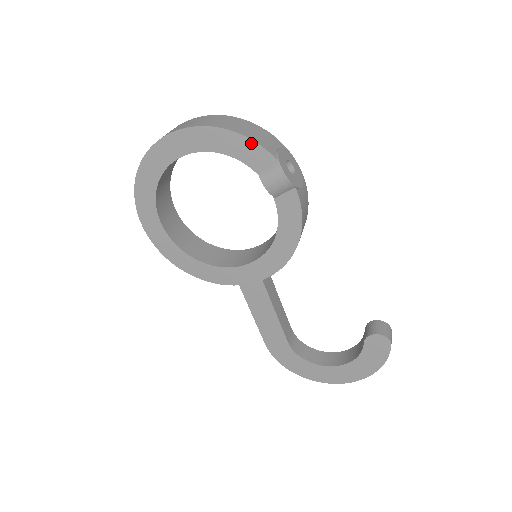
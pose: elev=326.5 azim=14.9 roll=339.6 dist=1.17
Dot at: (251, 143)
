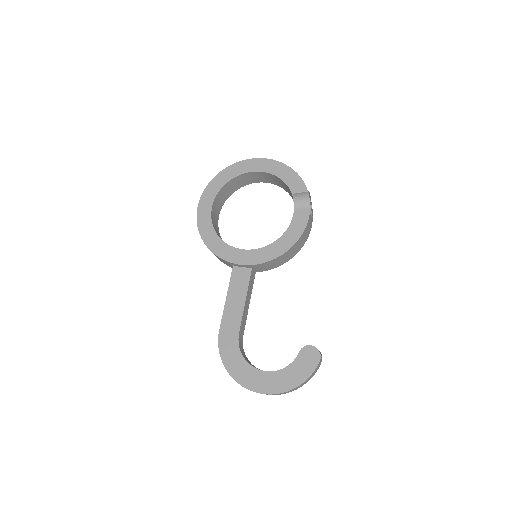
Dot at: (298, 178)
